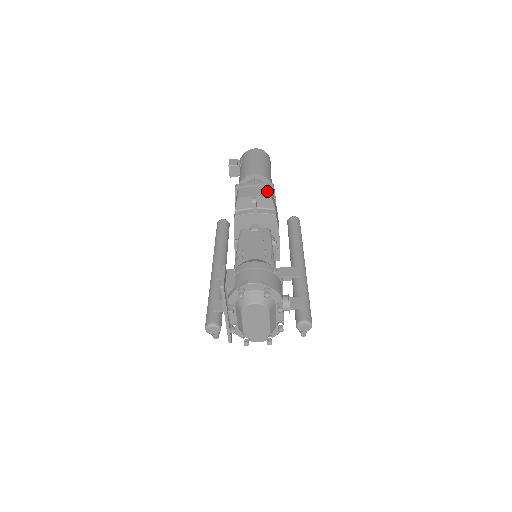
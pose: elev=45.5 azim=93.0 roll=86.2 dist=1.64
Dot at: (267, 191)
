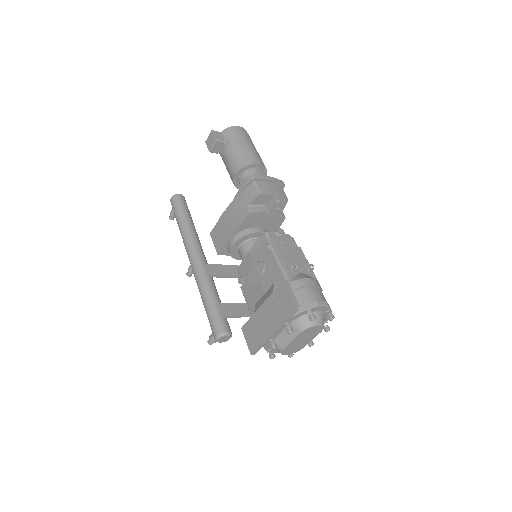
Dot at: (282, 191)
